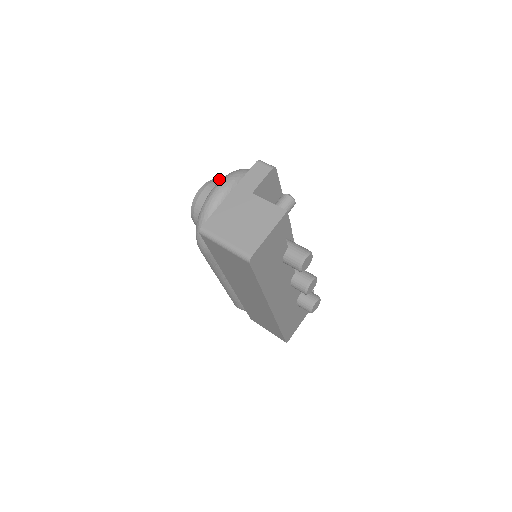
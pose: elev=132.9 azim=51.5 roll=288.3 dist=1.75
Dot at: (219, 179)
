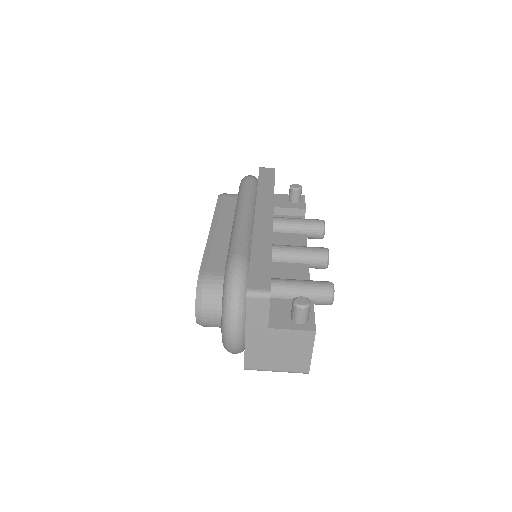
Dot at: (202, 293)
